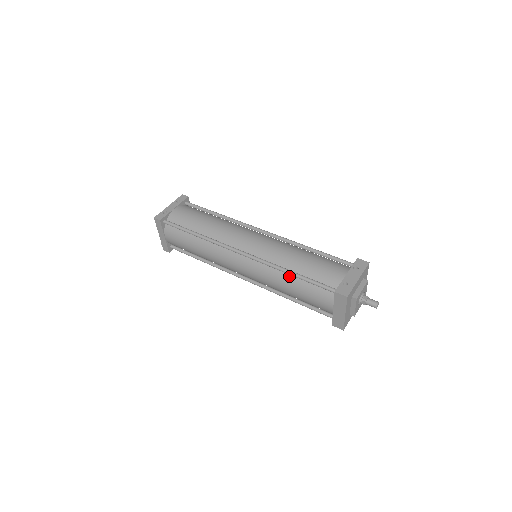
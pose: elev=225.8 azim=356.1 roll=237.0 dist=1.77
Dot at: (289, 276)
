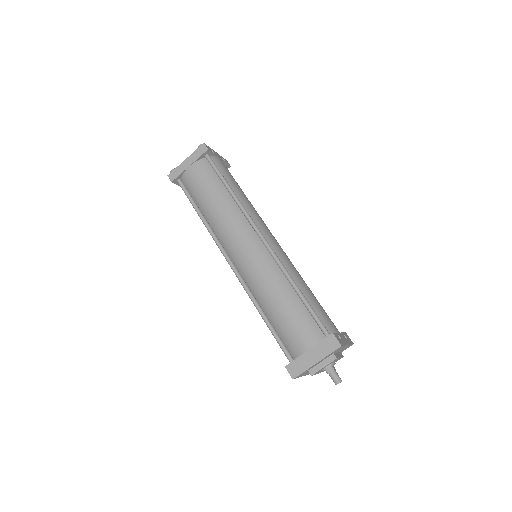
Dot at: (291, 290)
